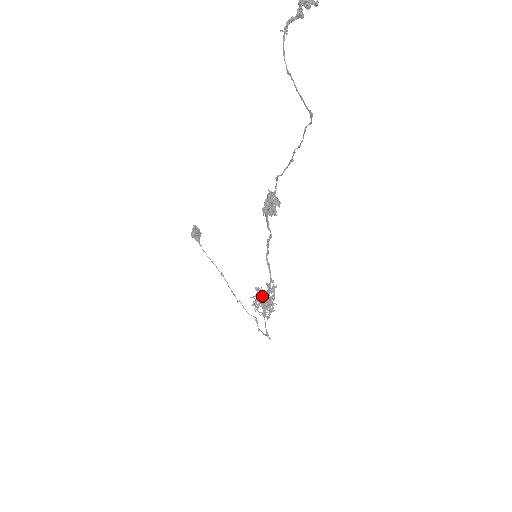
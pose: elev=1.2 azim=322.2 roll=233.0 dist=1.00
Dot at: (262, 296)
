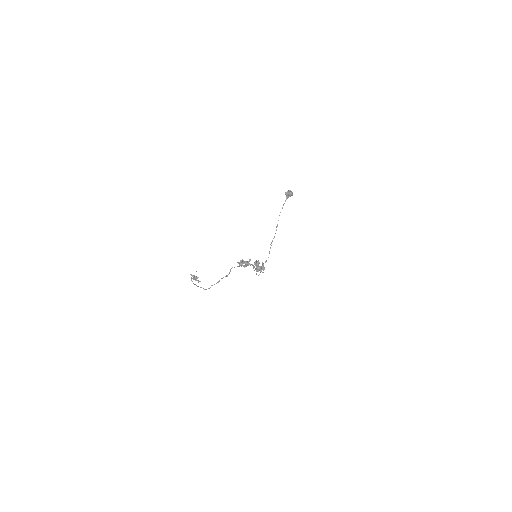
Dot at: (256, 265)
